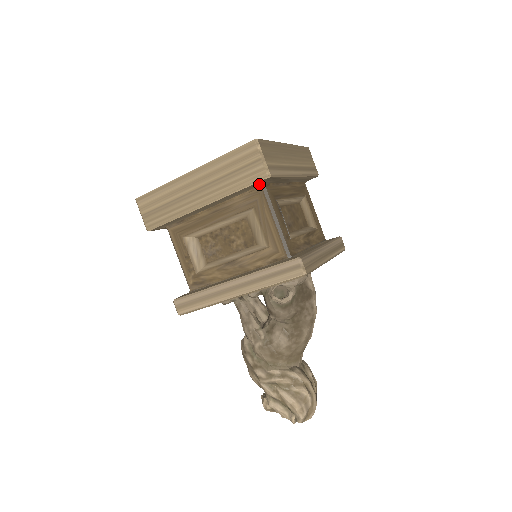
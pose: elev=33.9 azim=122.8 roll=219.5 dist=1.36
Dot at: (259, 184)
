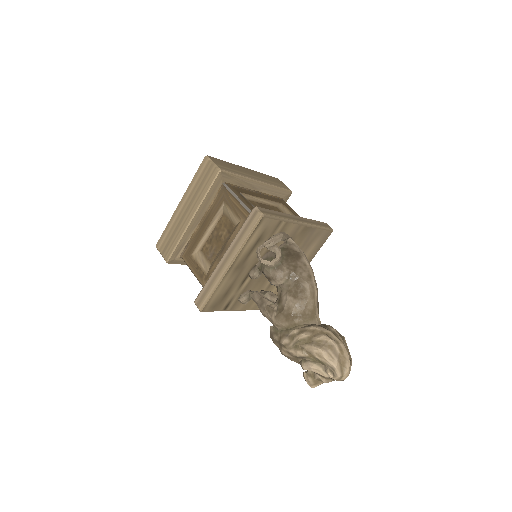
Dot at: (219, 183)
